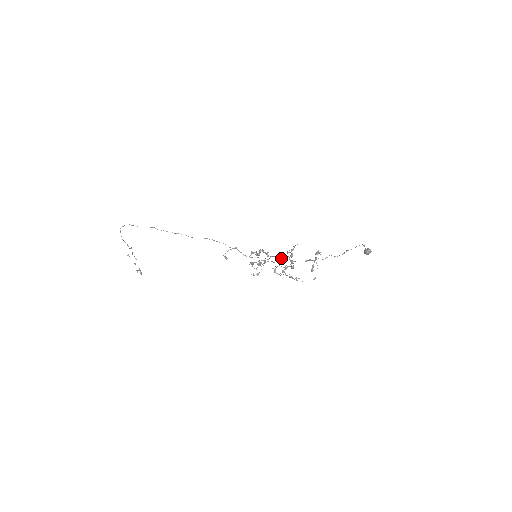
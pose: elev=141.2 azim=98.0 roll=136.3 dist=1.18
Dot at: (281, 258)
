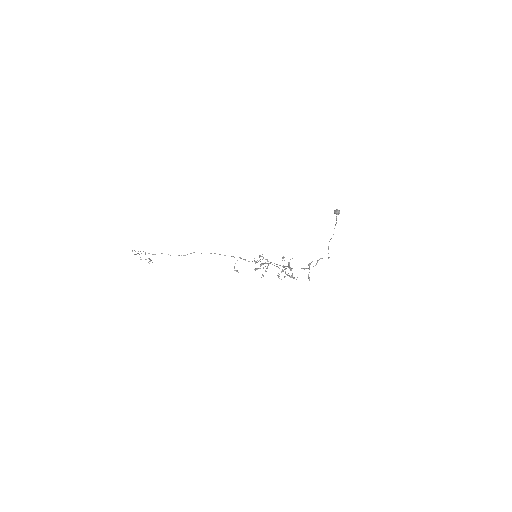
Dot at: occluded
